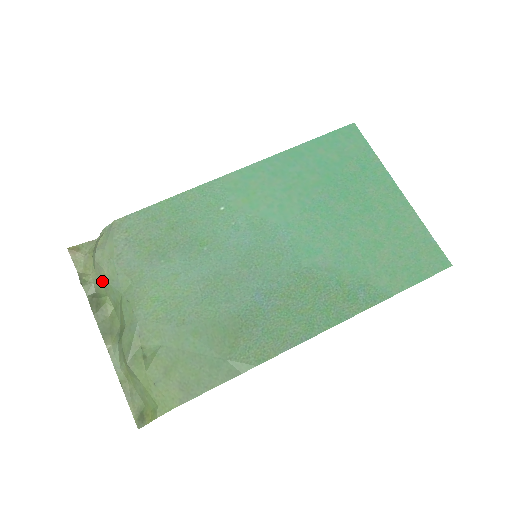
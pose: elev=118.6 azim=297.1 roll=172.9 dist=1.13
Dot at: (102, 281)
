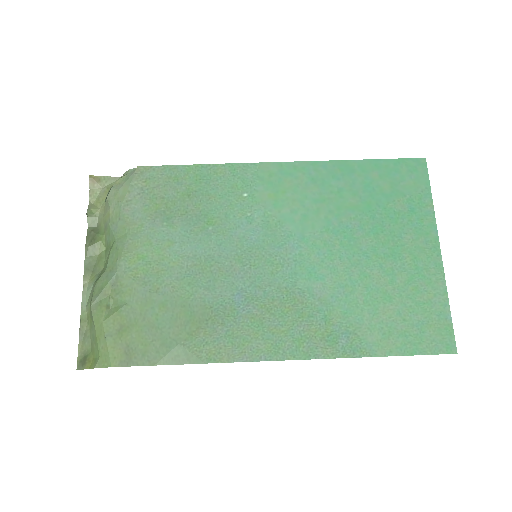
Dot at: (105, 219)
